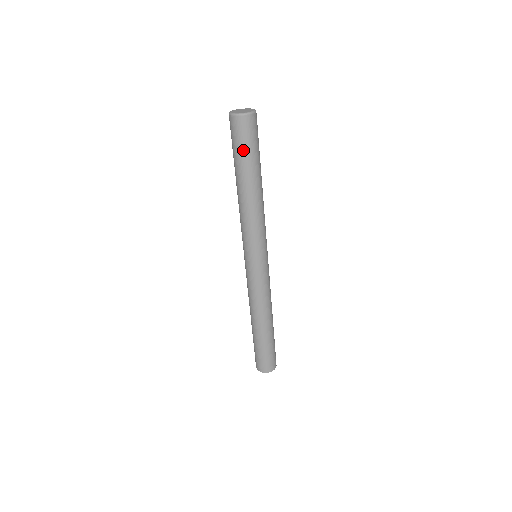
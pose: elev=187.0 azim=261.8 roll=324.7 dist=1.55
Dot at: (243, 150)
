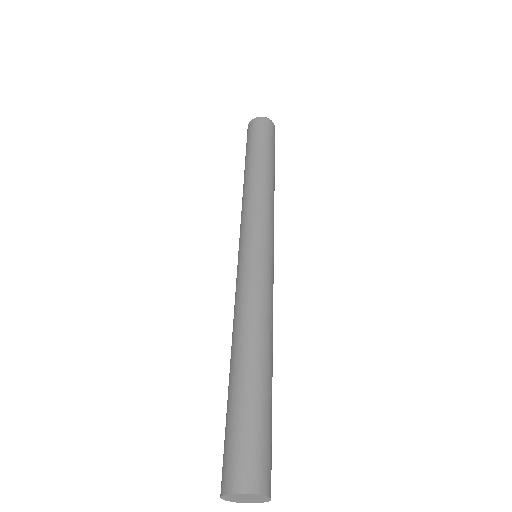
Dot at: (250, 142)
